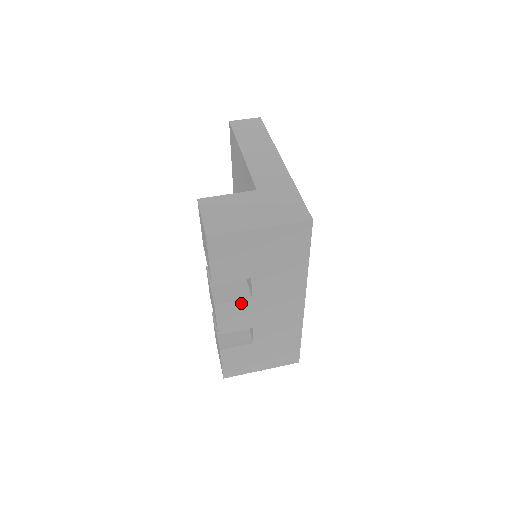
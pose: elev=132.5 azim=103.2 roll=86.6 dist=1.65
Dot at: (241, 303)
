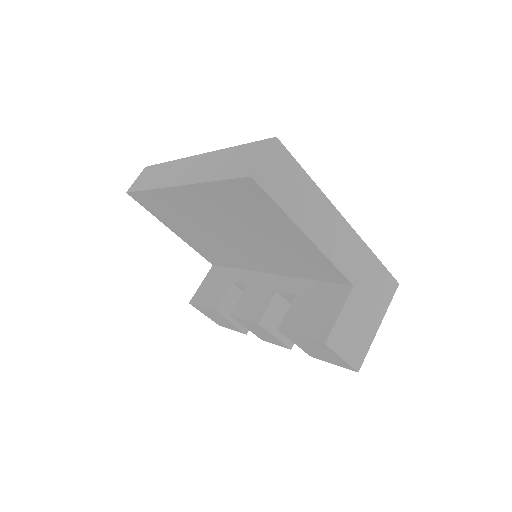
Dot at: occluded
